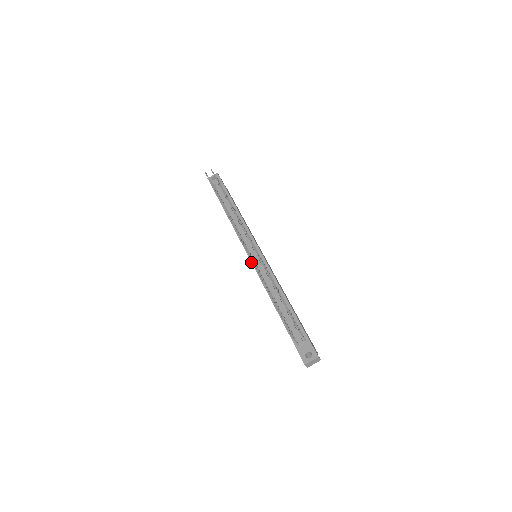
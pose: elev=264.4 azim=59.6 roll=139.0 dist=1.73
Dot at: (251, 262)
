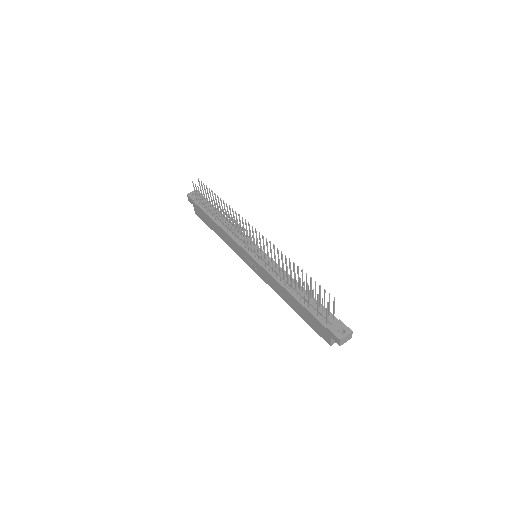
Dot at: (254, 259)
